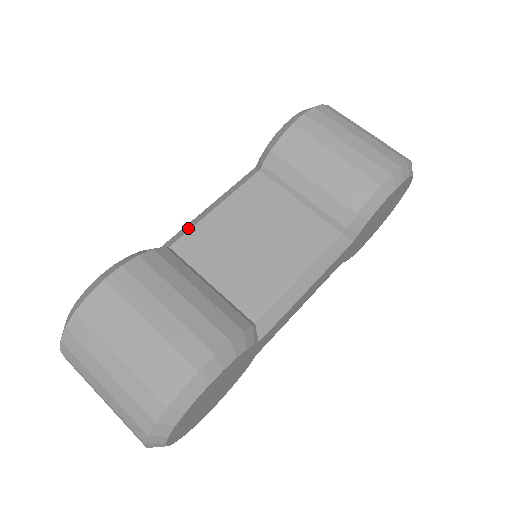
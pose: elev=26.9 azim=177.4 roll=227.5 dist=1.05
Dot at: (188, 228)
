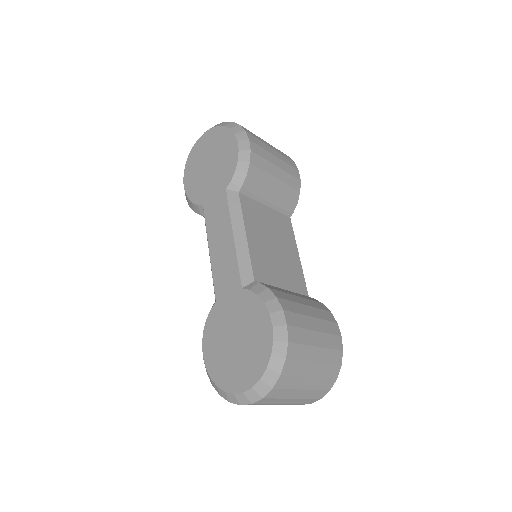
Dot at: (247, 260)
